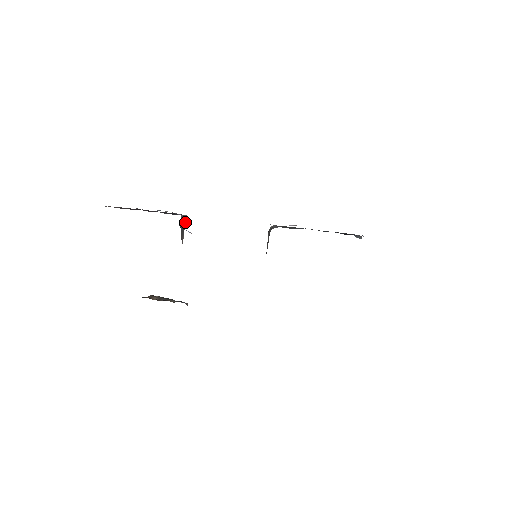
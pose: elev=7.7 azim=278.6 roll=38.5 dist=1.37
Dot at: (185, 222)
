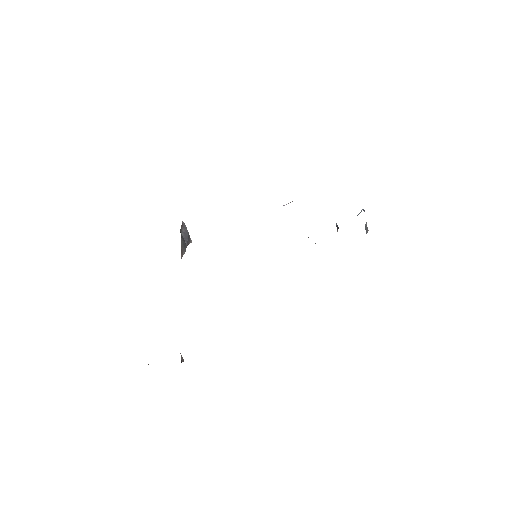
Dot at: (188, 243)
